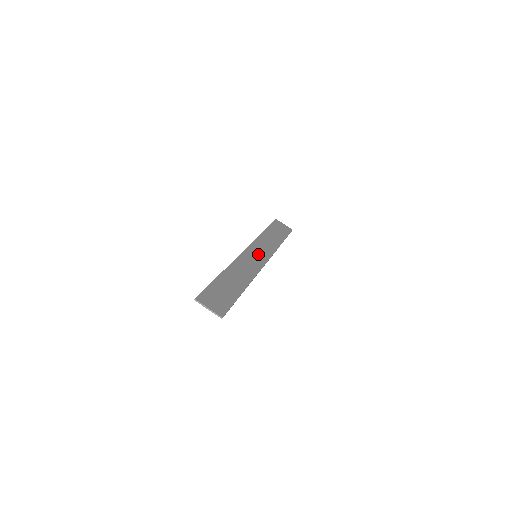
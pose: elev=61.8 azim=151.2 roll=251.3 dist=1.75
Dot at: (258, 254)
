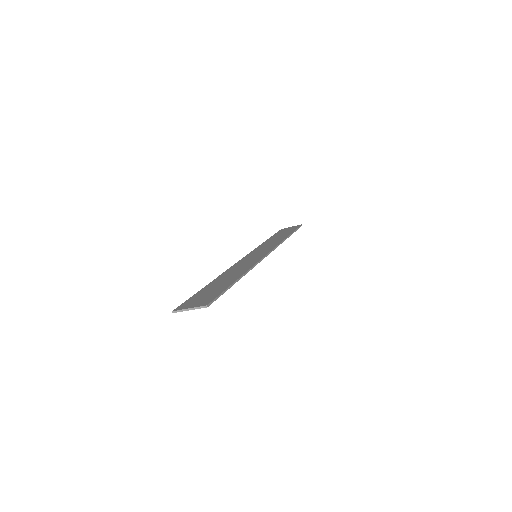
Dot at: (258, 254)
